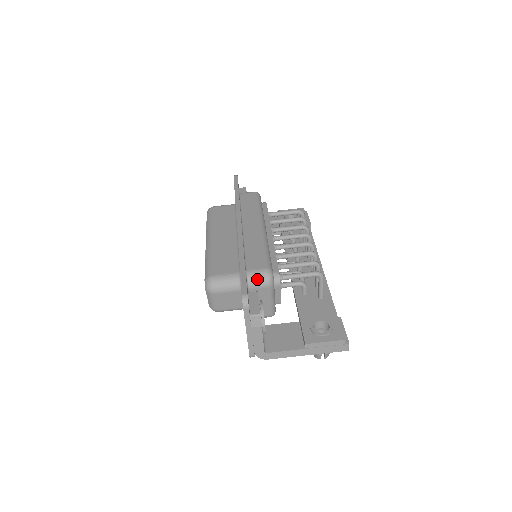
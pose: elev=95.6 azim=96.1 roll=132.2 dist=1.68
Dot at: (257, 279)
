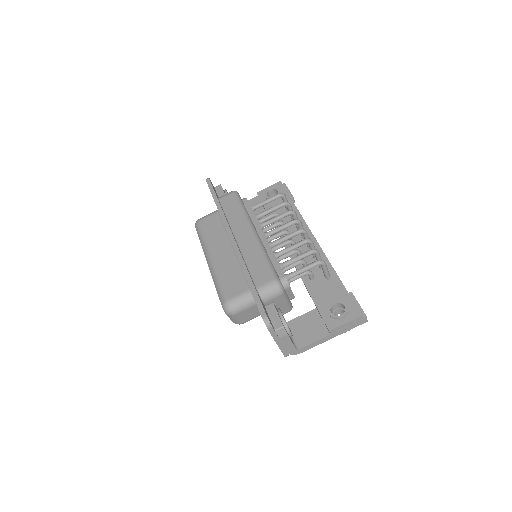
Dot at: (269, 293)
